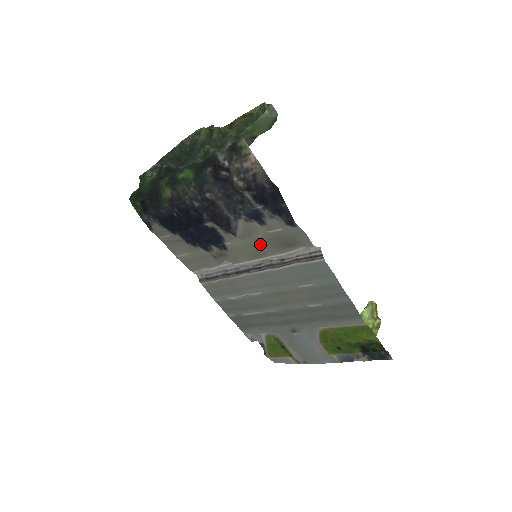
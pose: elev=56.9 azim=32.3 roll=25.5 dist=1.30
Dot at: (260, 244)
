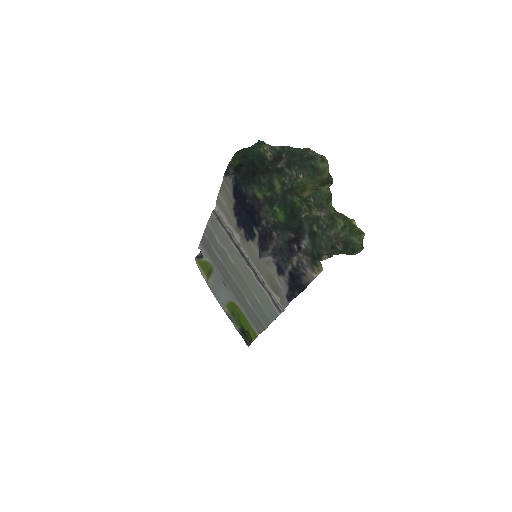
Dot at: (265, 270)
